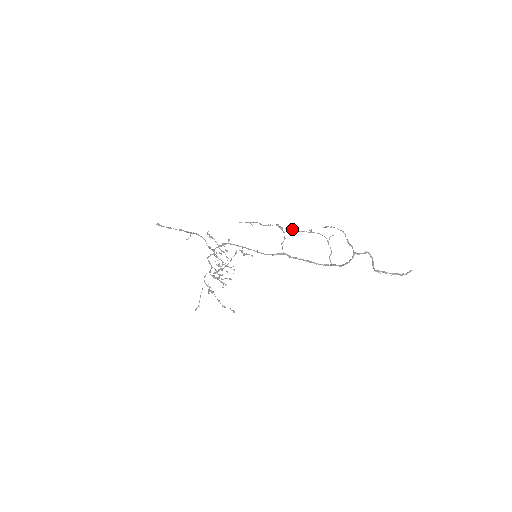
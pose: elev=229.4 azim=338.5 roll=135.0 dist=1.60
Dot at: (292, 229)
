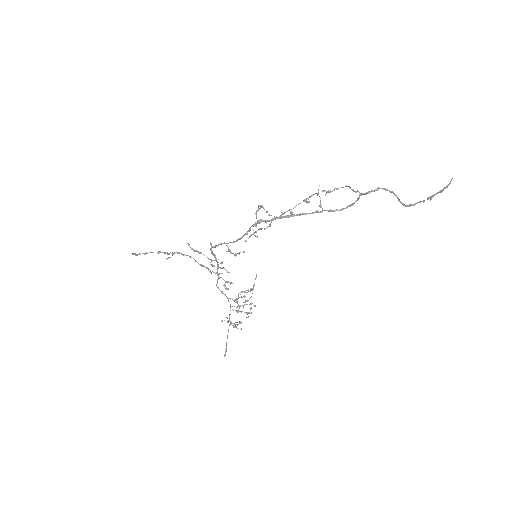
Dot at: (286, 211)
